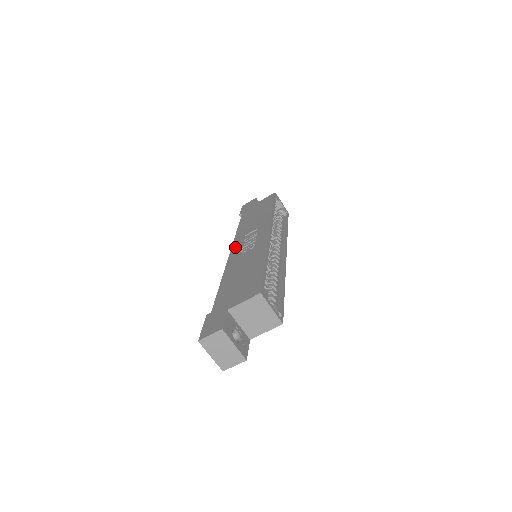
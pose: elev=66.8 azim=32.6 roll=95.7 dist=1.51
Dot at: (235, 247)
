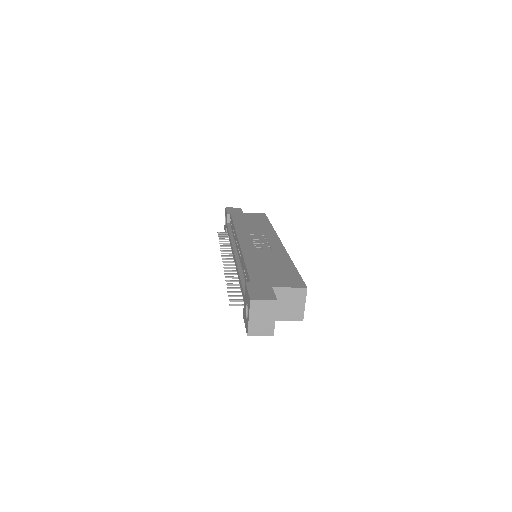
Dot at: (243, 239)
